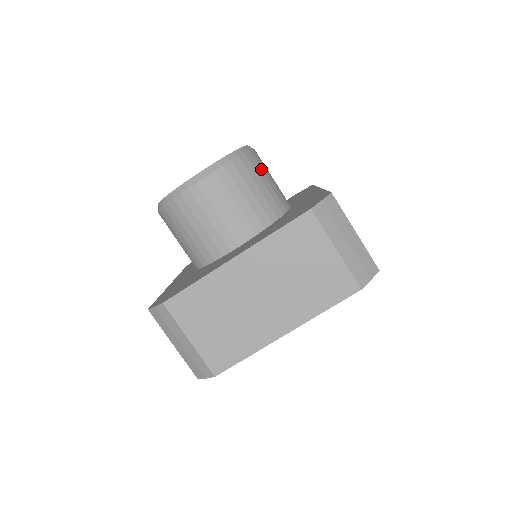
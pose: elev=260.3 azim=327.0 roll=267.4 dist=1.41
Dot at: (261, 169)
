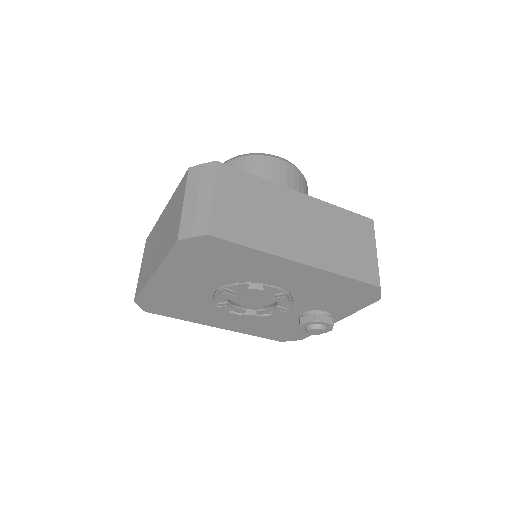
Dot at: (263, 170)
